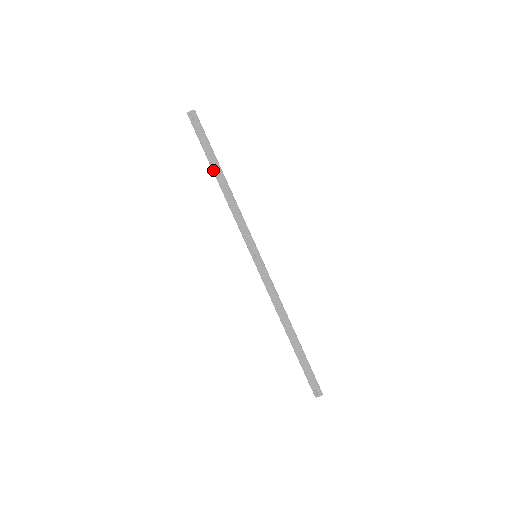
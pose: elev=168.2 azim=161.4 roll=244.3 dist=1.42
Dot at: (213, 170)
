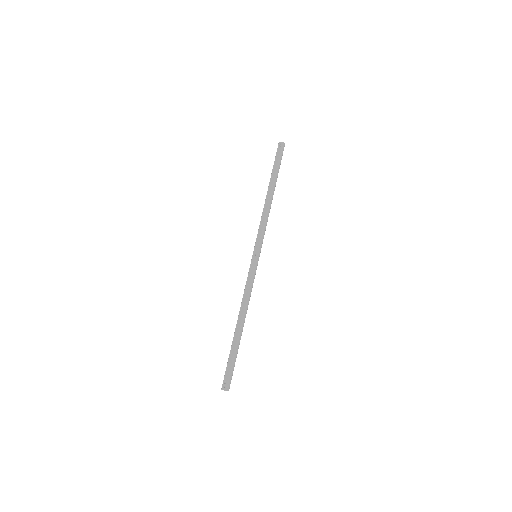
Dot at: (269, 184)
